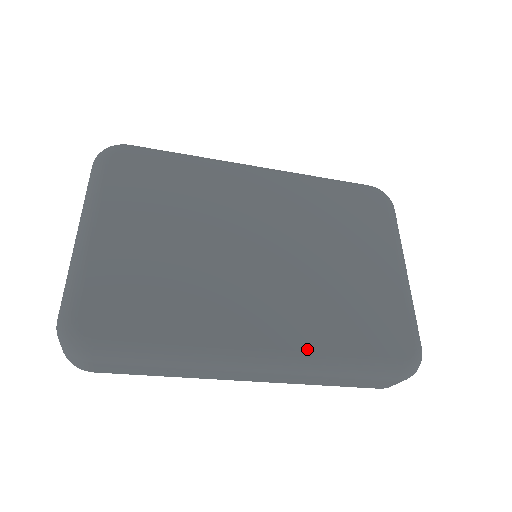
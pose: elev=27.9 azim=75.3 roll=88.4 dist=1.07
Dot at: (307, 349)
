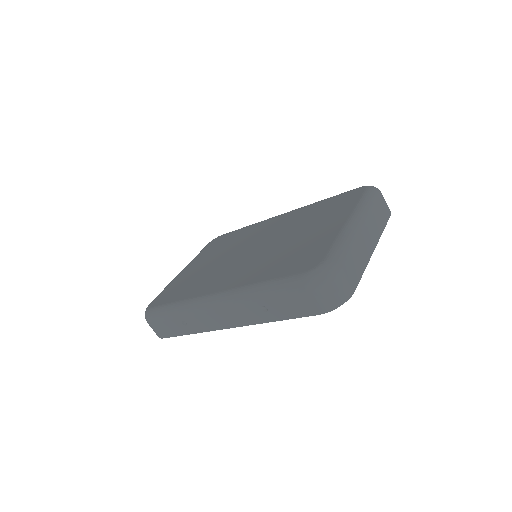
Dot at: (242, 285)
